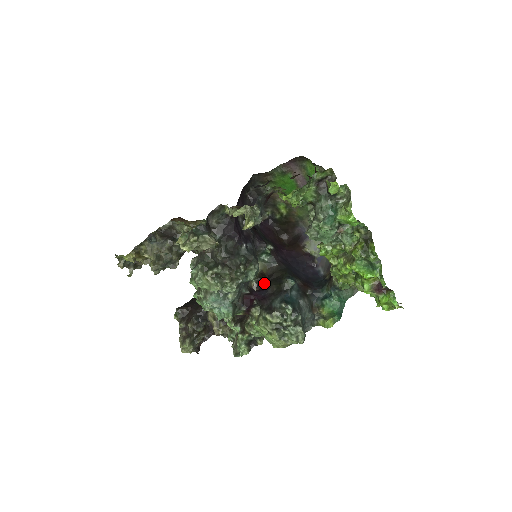
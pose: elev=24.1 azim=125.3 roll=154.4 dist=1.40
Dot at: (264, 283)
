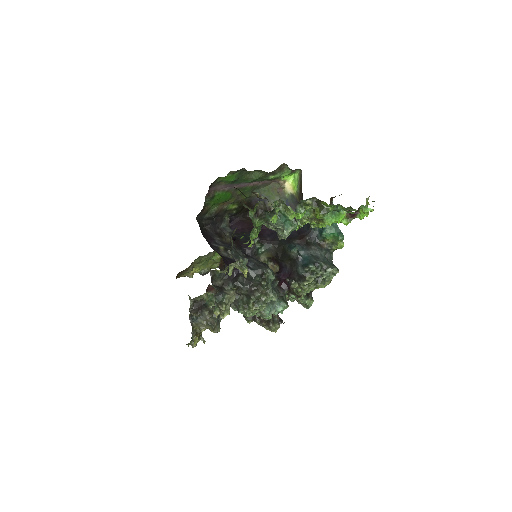
Dot at: (278, 262)
